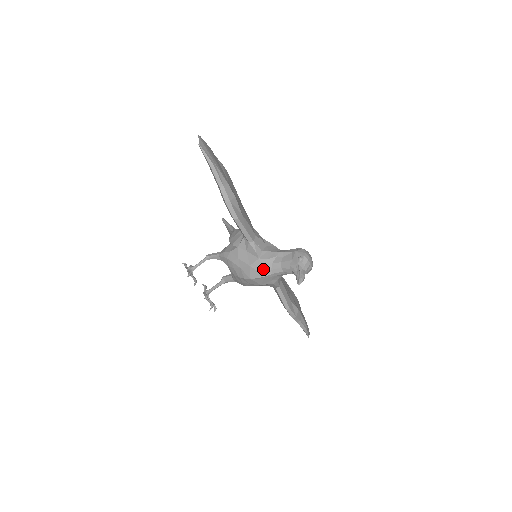
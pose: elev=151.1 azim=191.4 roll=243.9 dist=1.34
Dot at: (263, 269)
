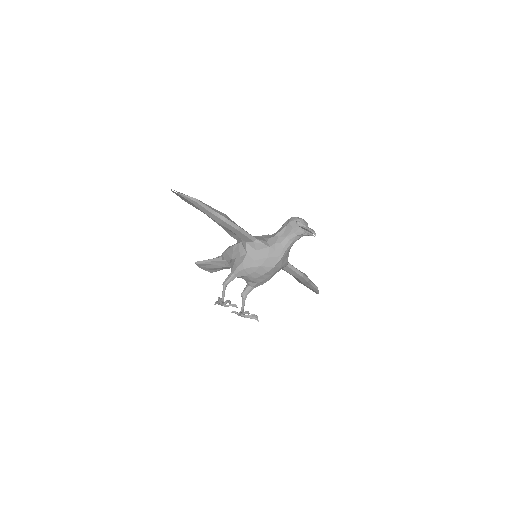
Dot at: (278, 252)
